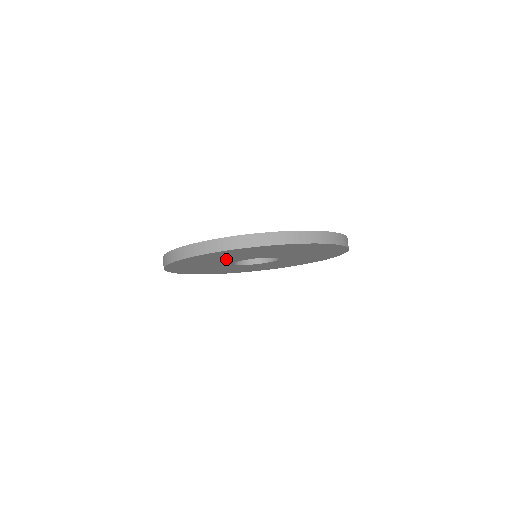
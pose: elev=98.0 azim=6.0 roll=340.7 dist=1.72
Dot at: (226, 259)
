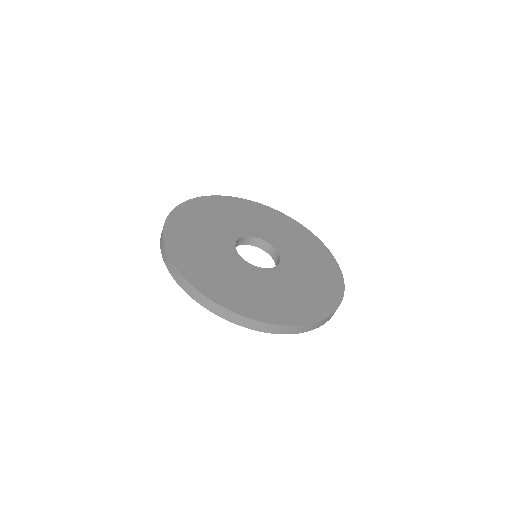
Dot at: occluded
